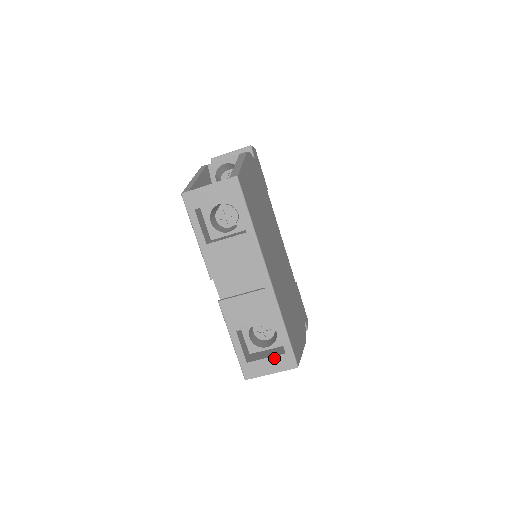
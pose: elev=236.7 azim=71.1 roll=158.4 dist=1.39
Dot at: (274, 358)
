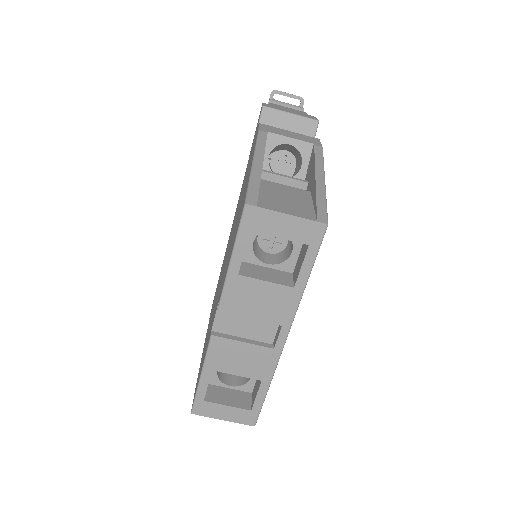
Dot at: (236, 409)
